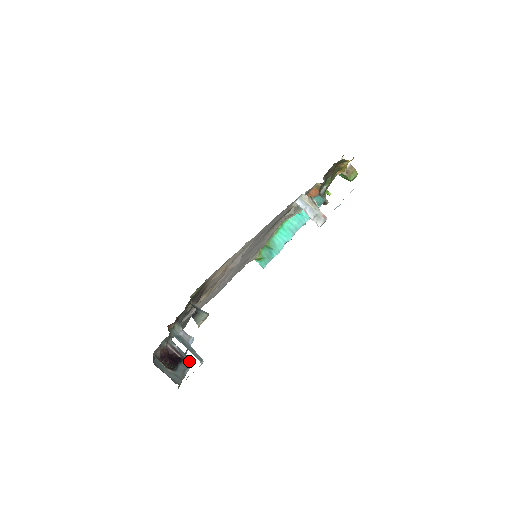
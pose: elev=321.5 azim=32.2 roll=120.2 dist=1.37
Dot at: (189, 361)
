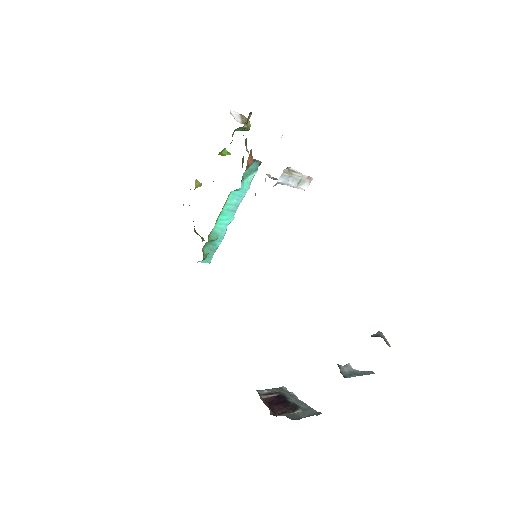
Dot at: (284, 390)
